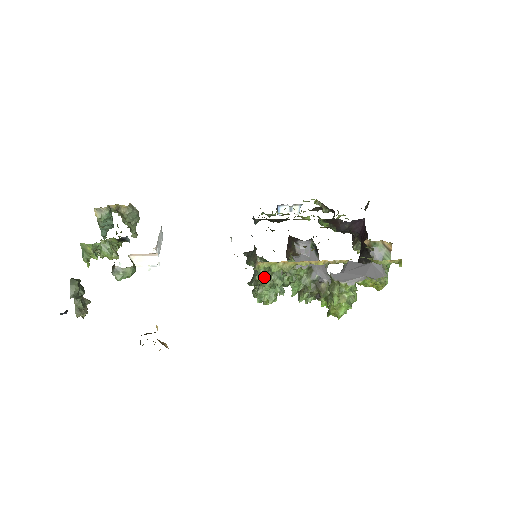
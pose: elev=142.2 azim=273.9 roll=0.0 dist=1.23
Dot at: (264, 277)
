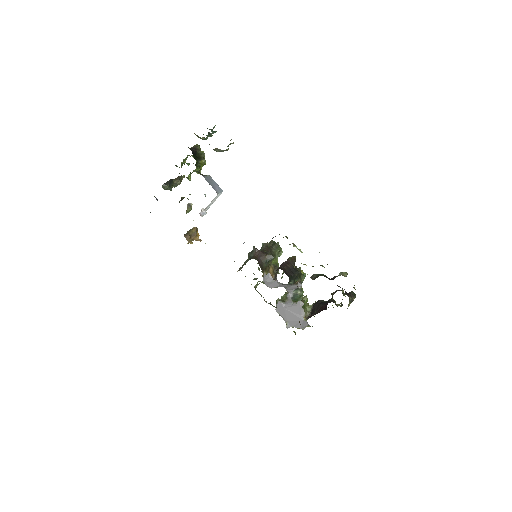
Dot at: occluded
